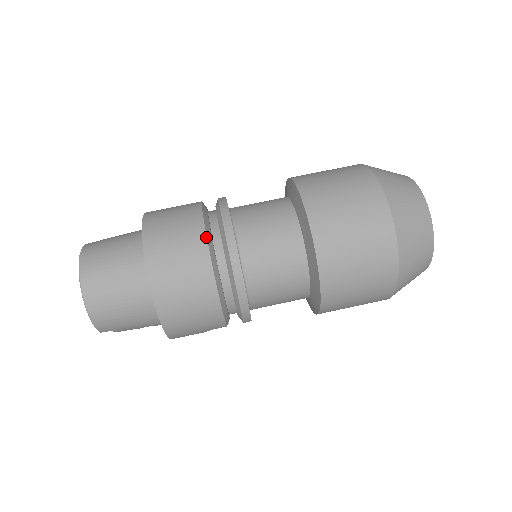
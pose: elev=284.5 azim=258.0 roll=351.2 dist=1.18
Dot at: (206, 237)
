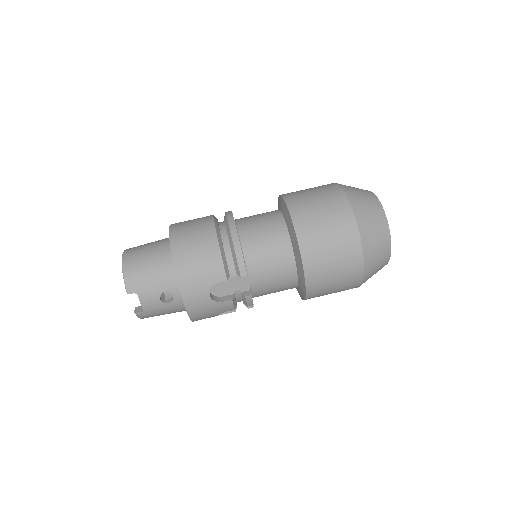
Dot at: (213, 215)
